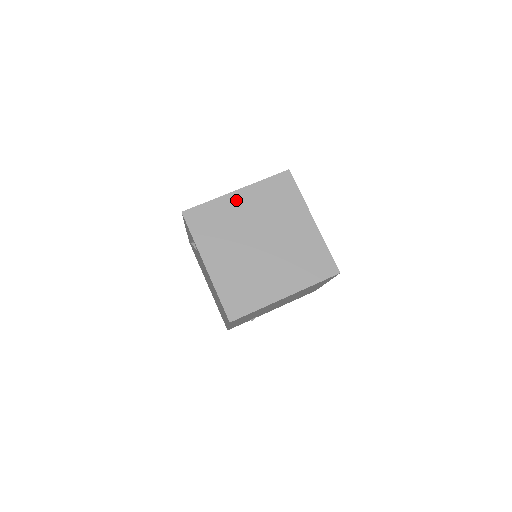
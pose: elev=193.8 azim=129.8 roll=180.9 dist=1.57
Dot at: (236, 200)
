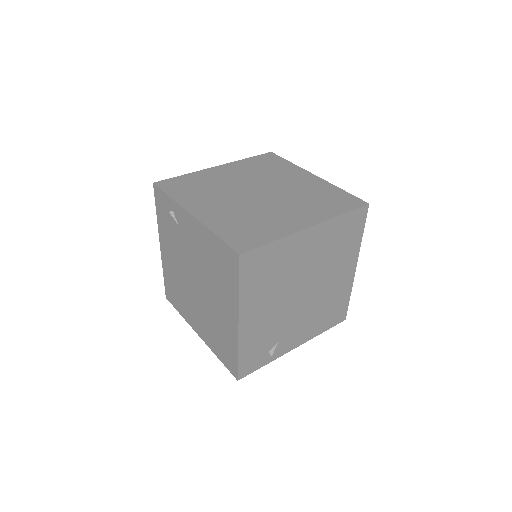
Dot at: (218, 171)
